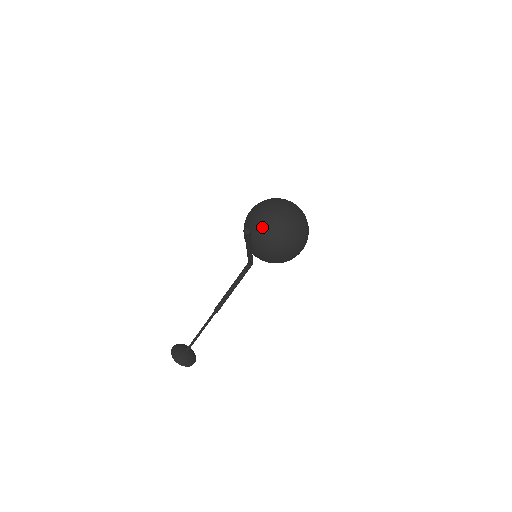
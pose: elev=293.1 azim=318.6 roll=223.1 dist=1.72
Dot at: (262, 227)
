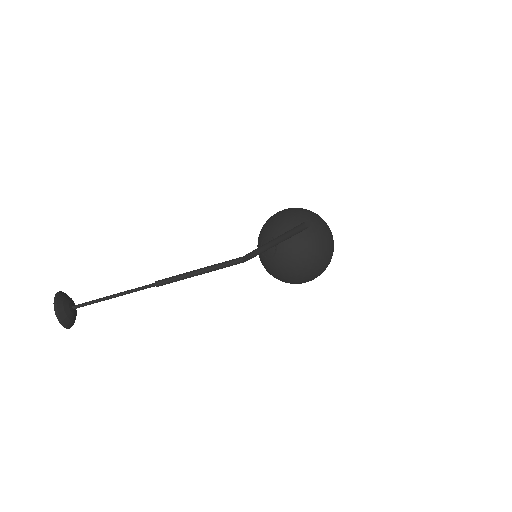
Dot at: (305, 232)
